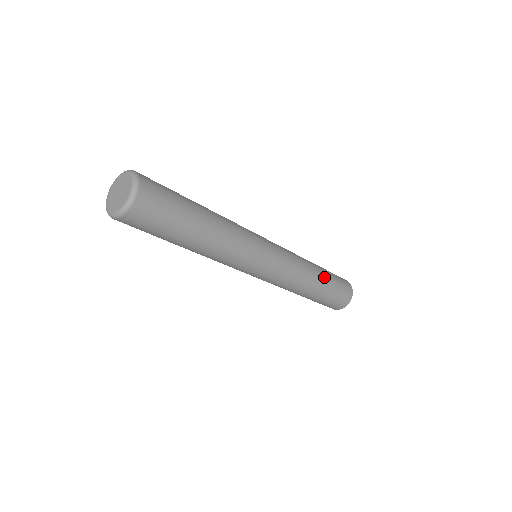
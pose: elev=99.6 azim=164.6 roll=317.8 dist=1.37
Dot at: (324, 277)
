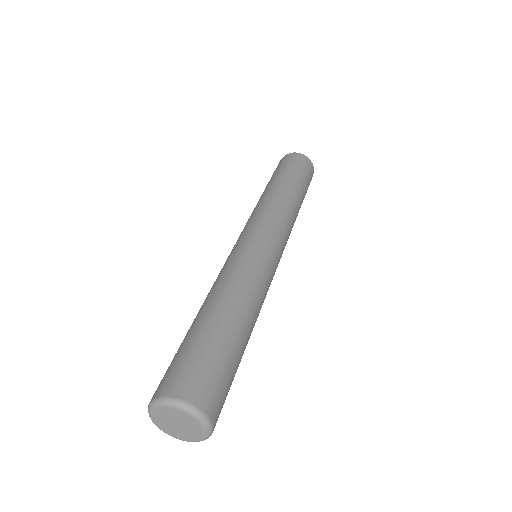
Dot at: occluded
